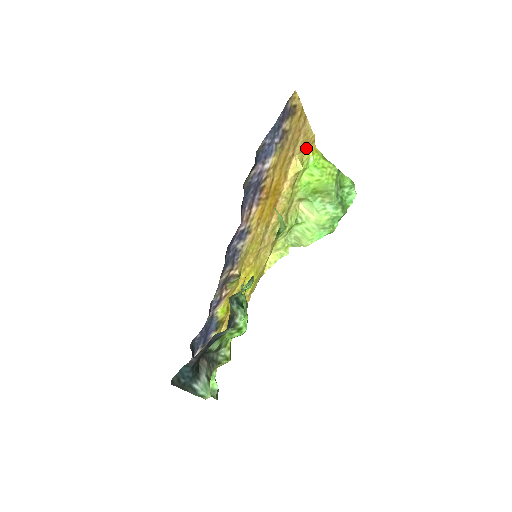
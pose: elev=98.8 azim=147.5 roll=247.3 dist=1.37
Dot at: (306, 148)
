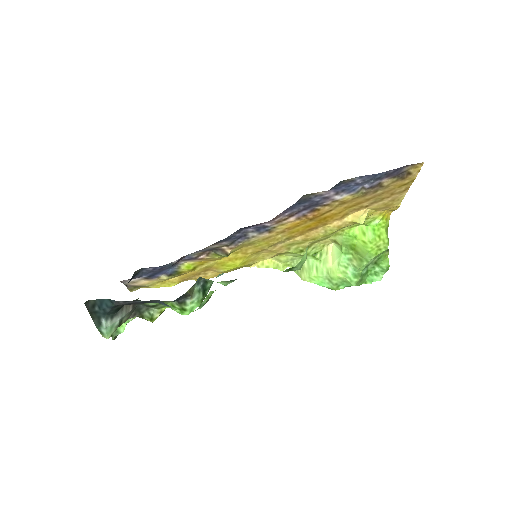
Dot at: (382, 210)
